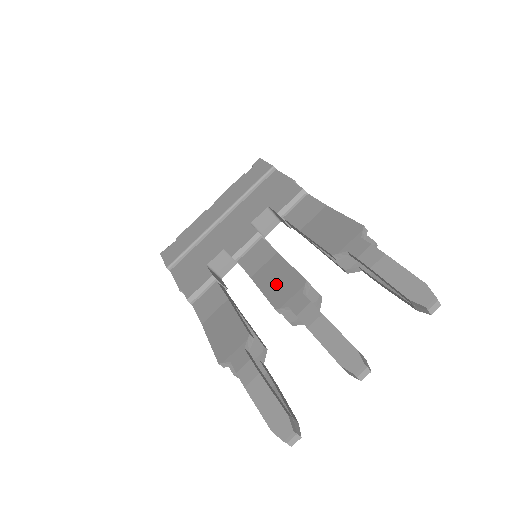
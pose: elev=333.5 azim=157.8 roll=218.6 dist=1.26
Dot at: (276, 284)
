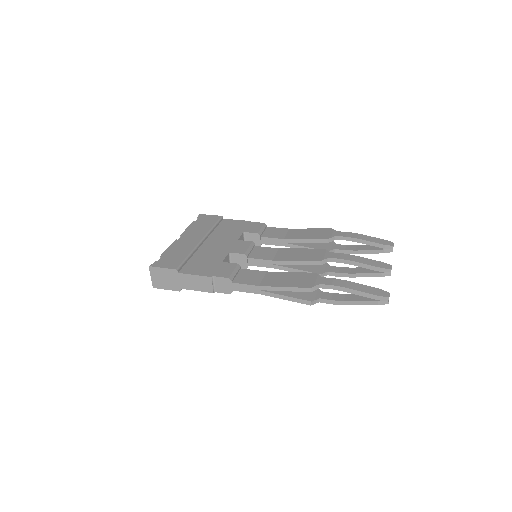
Dot at: (303, 255)
